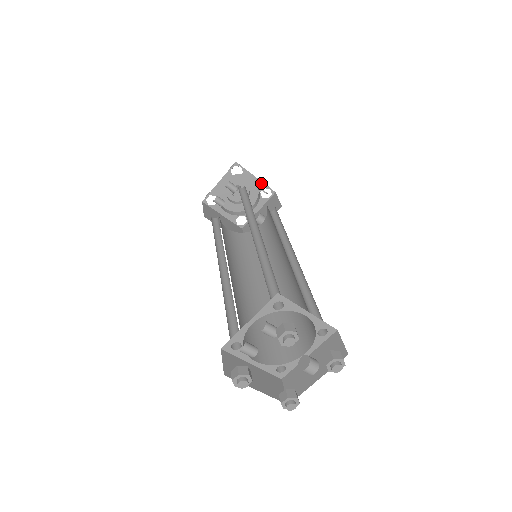
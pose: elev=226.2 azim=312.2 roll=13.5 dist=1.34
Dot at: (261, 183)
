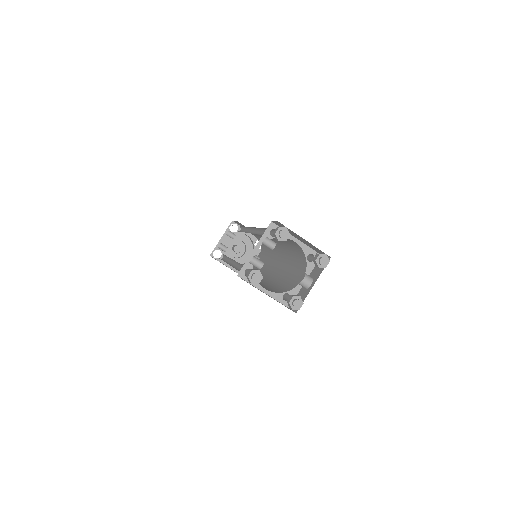
Dot at: (254, 236)
